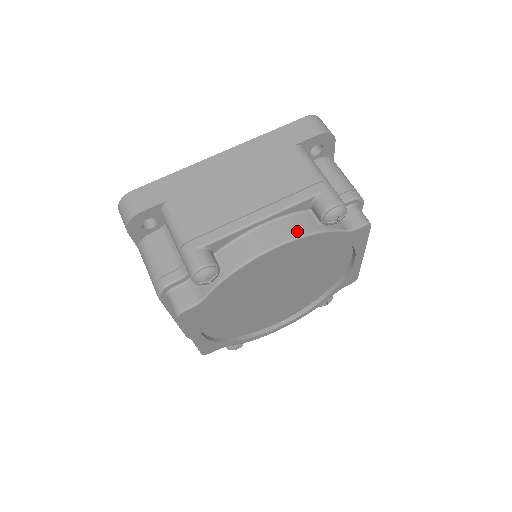
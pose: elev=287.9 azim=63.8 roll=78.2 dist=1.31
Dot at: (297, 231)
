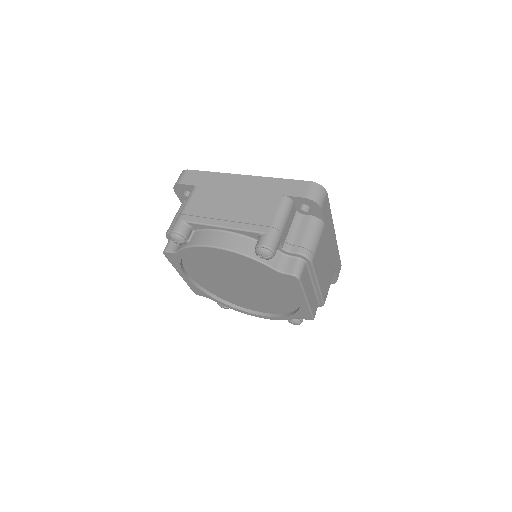
Dot at: (236, 247)
